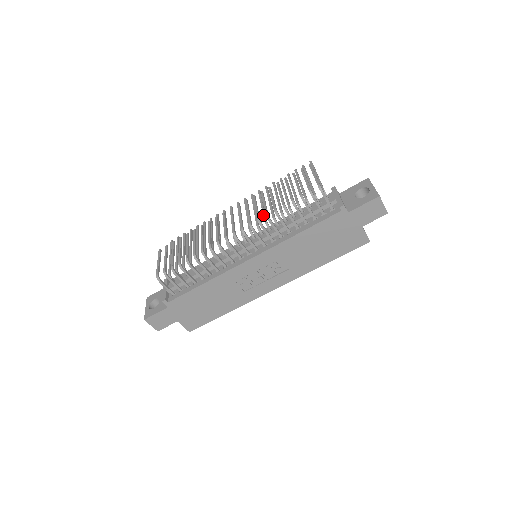
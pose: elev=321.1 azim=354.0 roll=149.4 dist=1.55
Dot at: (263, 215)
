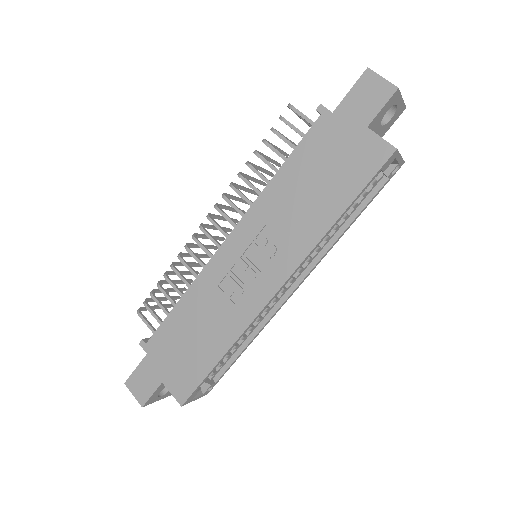
Dot at: occluded
